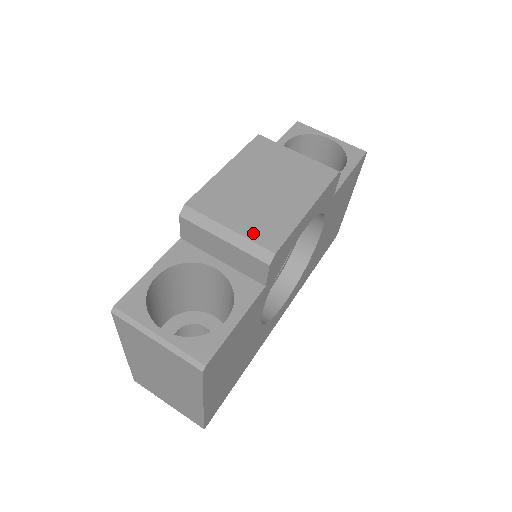
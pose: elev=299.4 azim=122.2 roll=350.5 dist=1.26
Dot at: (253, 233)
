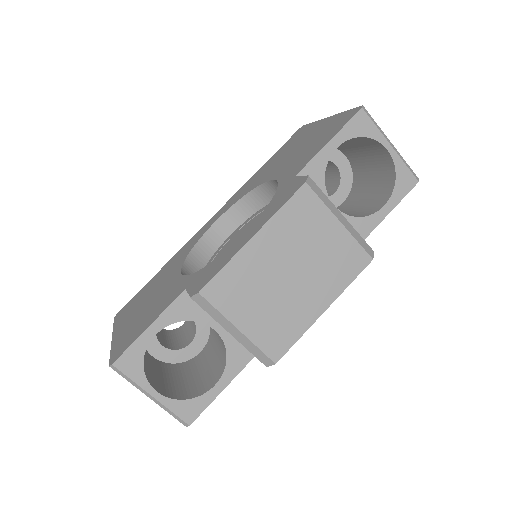
Dot at: (261, 338)
